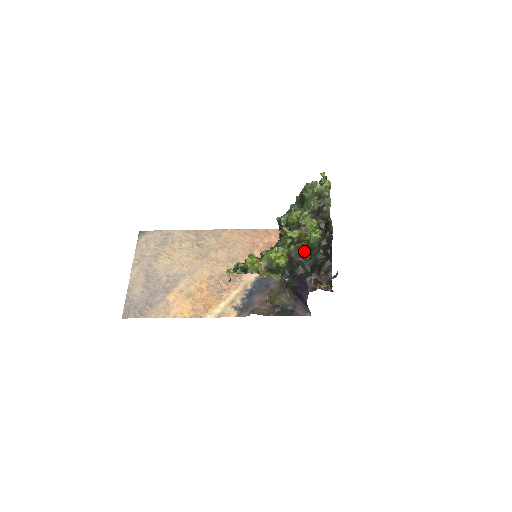
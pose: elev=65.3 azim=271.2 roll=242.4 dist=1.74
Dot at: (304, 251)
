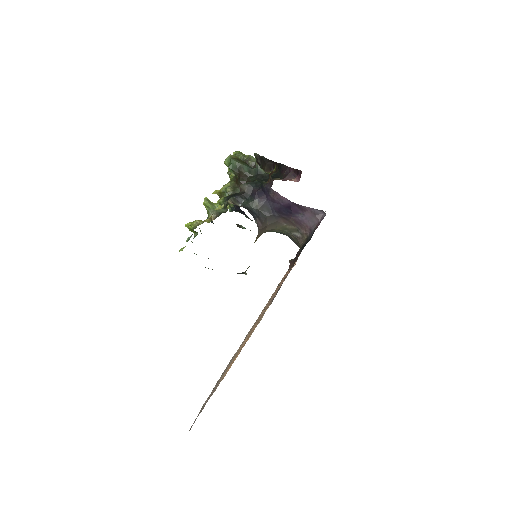
Dot at: (239, 180)
